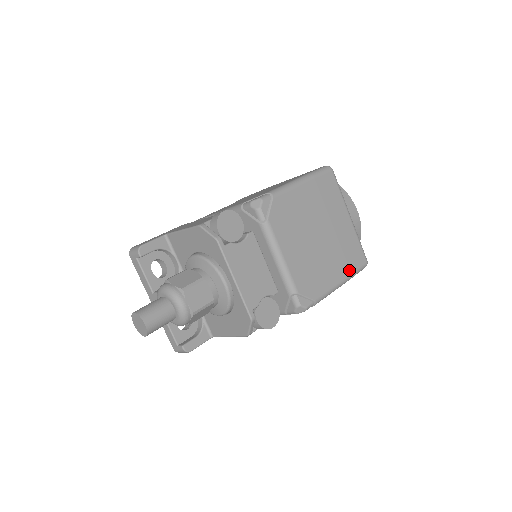
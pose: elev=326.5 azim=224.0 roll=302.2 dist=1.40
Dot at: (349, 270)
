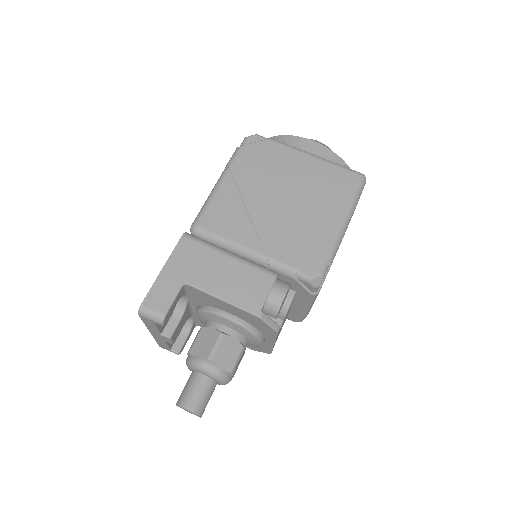
Dot at: occluded
